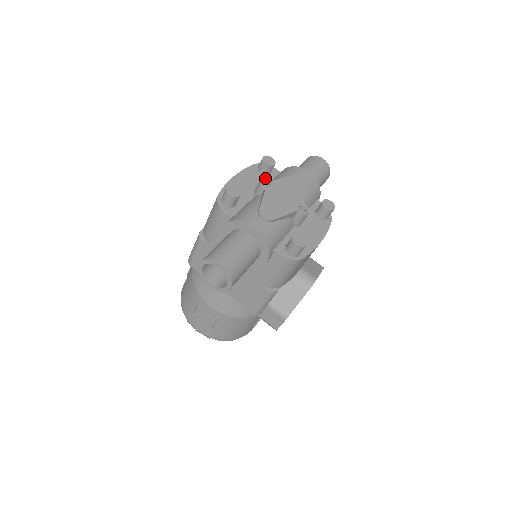
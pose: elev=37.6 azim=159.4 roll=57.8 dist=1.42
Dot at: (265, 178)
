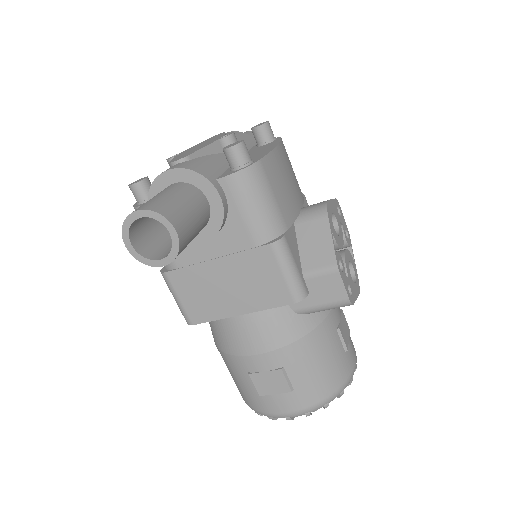
Dot at: (172, 156)
